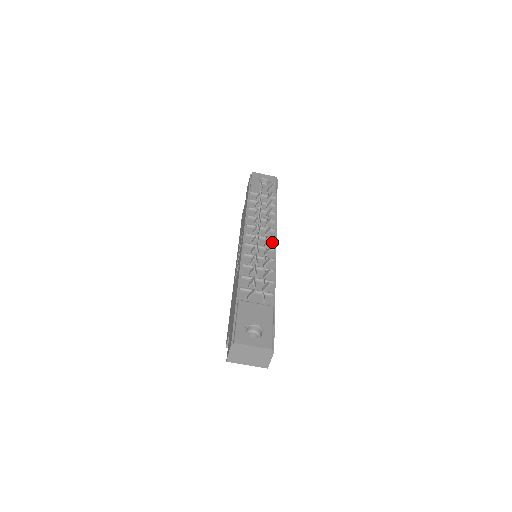
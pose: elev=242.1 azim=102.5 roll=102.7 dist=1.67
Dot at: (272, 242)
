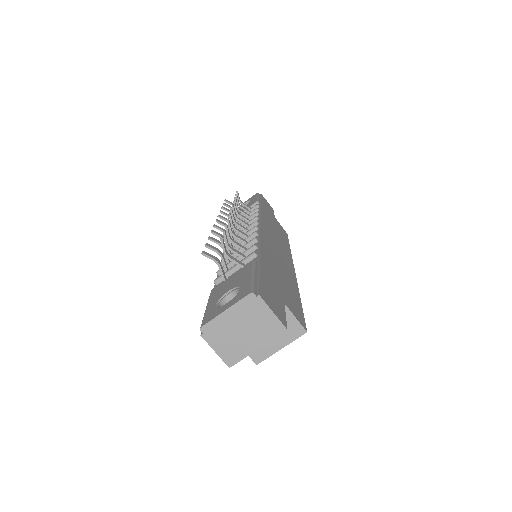
Dot at: occluded
